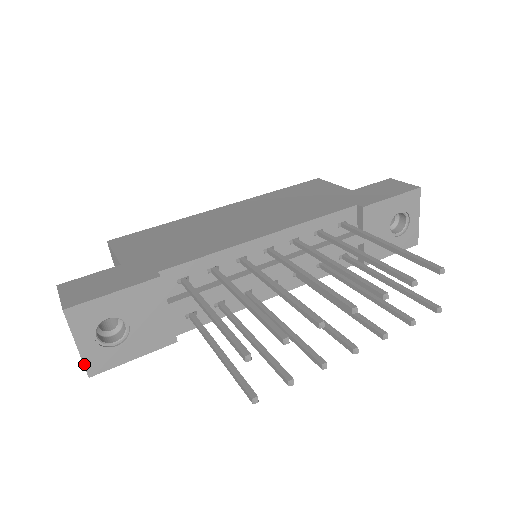
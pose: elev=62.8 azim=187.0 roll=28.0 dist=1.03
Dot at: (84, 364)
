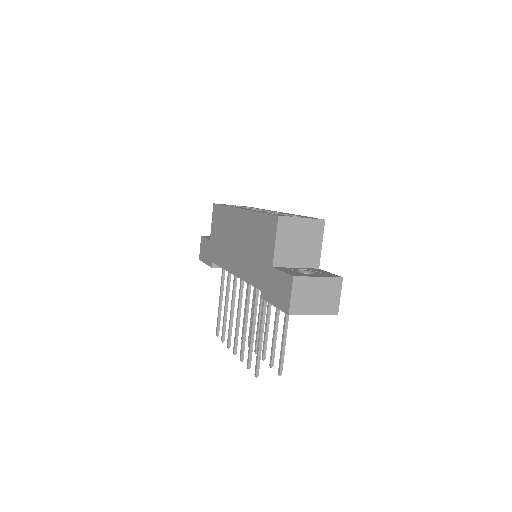
Dot at: occluded
